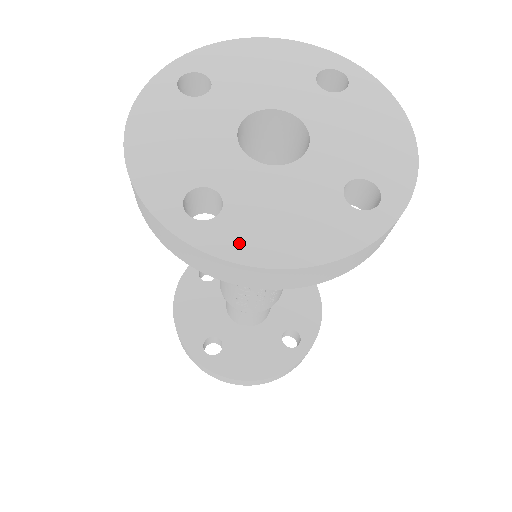
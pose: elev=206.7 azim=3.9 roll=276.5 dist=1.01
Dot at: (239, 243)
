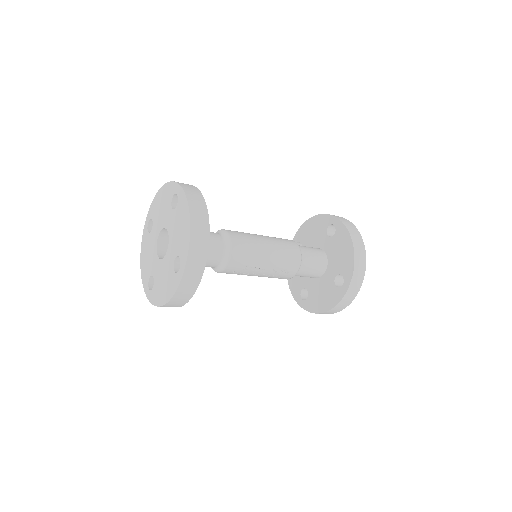
Dot at: (156, 298)
